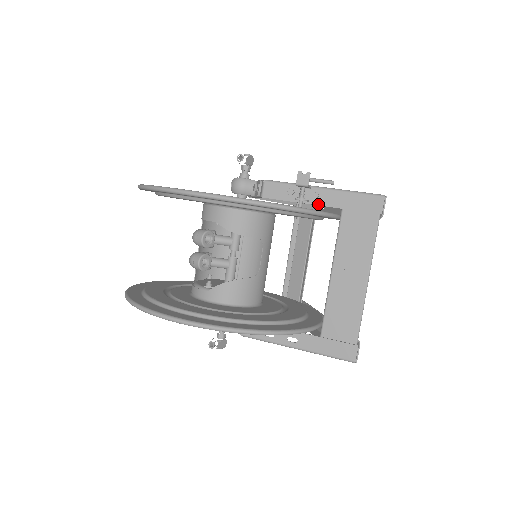
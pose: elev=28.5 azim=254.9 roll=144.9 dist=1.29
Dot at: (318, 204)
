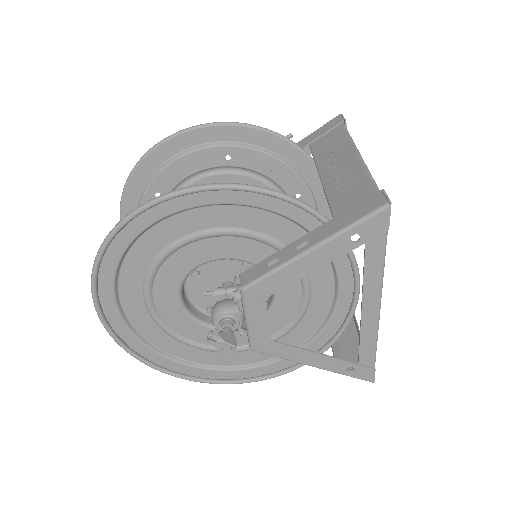
Dot at: occluded
